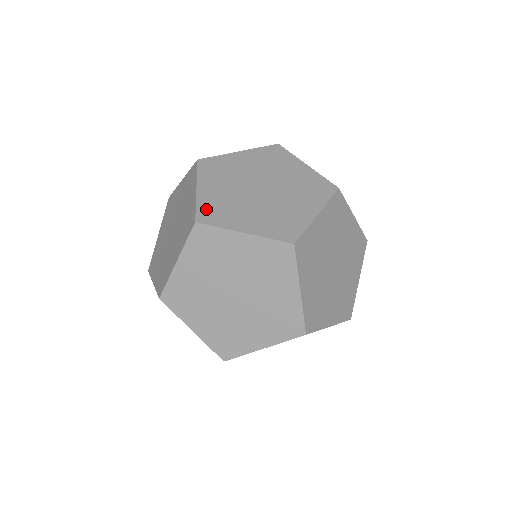
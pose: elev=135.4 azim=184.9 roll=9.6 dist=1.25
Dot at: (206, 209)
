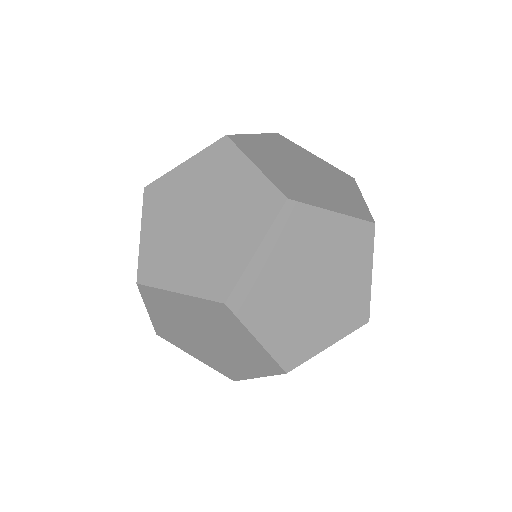
Dot at: occluded
